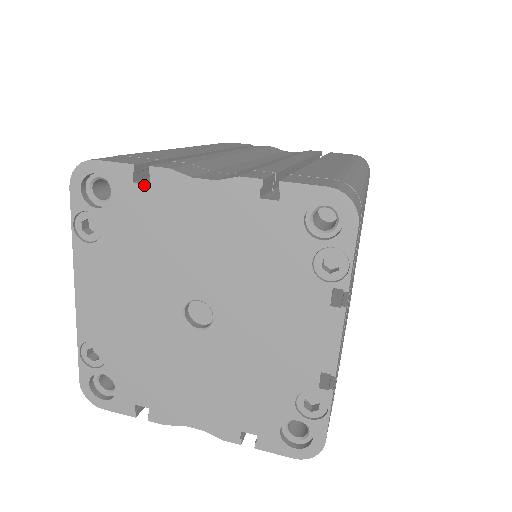
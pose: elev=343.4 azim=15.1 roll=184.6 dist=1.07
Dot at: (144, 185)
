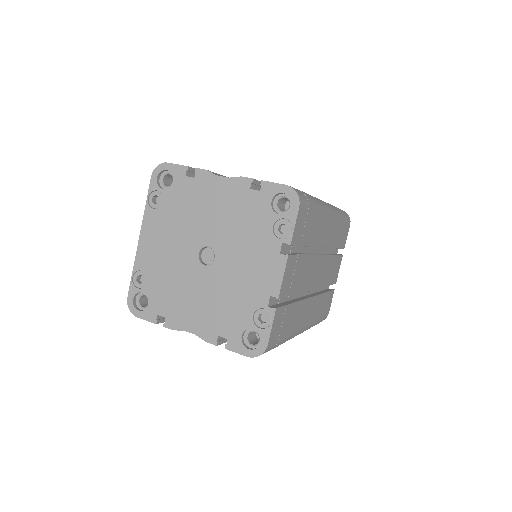
Dot at: (191, 178)
